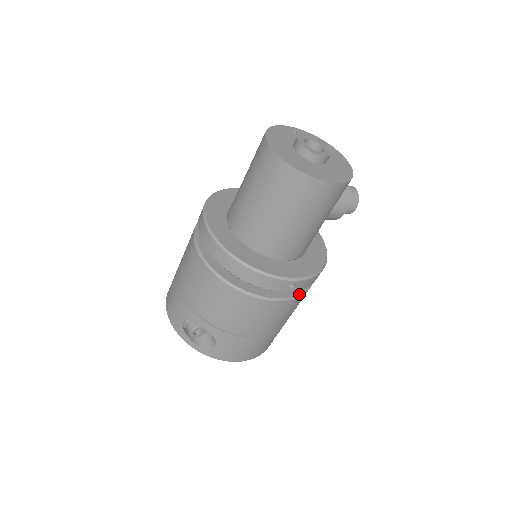
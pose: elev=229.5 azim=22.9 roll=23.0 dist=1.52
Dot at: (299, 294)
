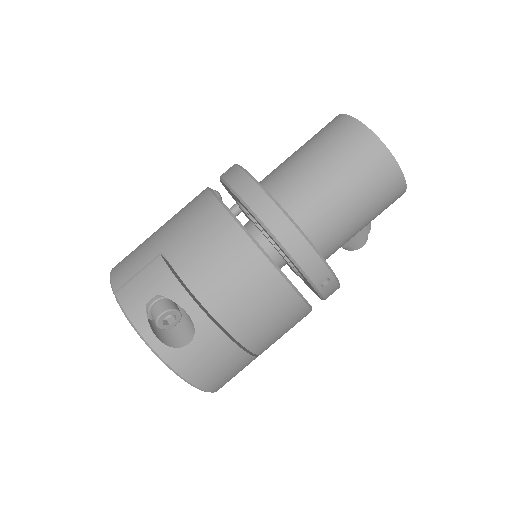
Dot at: (311, 306)
